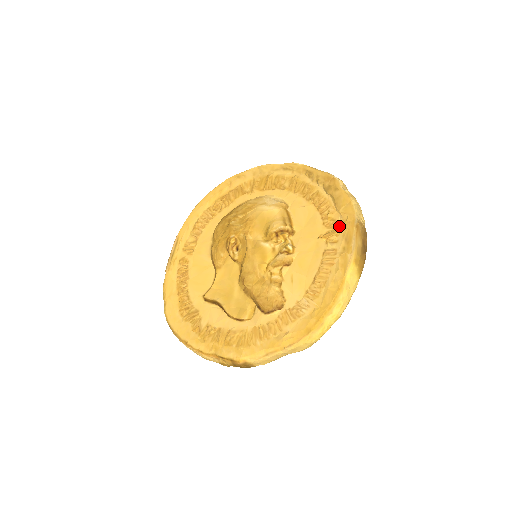
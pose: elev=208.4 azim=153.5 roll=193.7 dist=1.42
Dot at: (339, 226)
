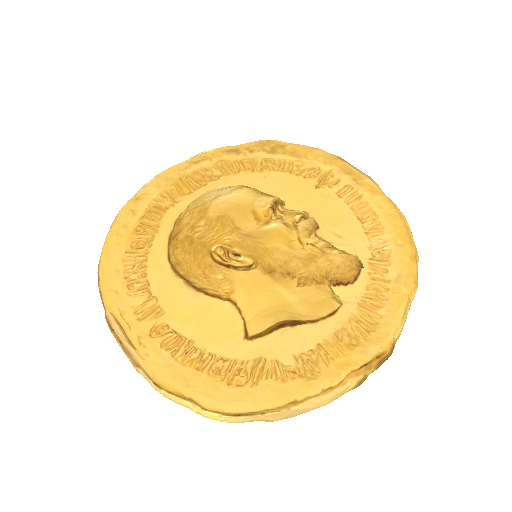
Dot at: (324, 169)
